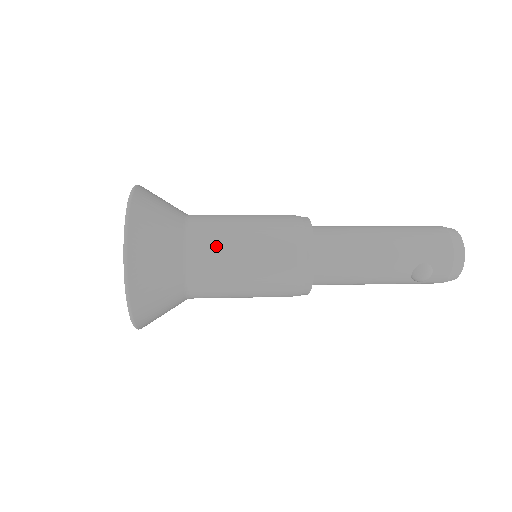
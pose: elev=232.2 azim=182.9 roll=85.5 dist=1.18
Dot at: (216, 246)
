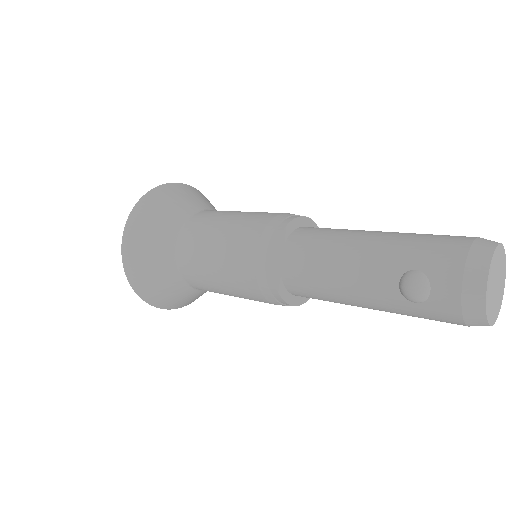
Dot at: (204, 224)
